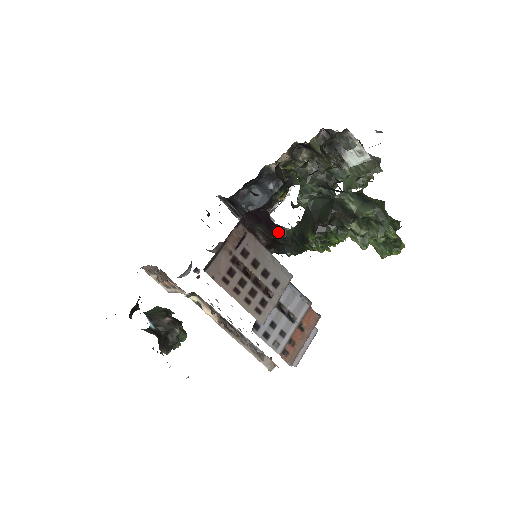
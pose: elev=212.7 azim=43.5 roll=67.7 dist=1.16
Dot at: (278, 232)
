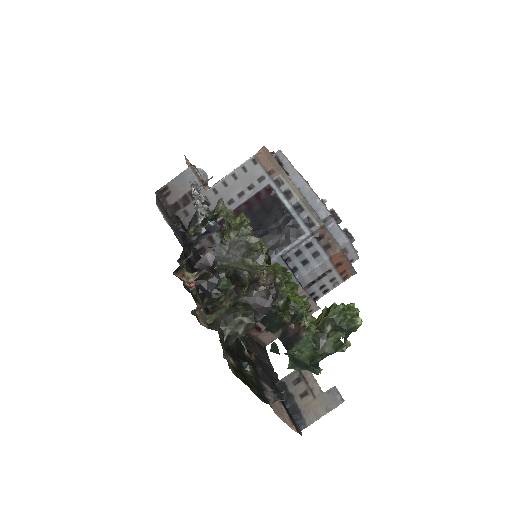
Dot at: occluded
